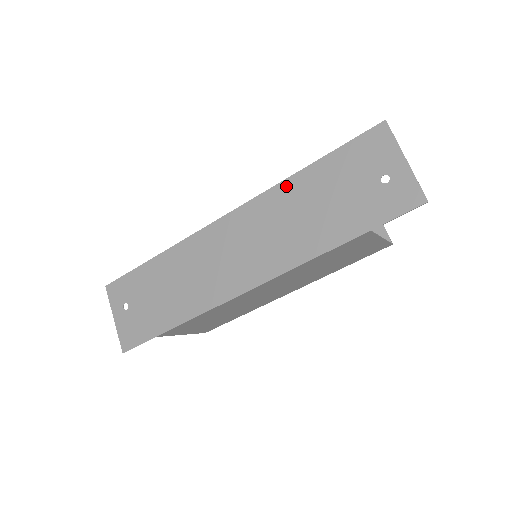
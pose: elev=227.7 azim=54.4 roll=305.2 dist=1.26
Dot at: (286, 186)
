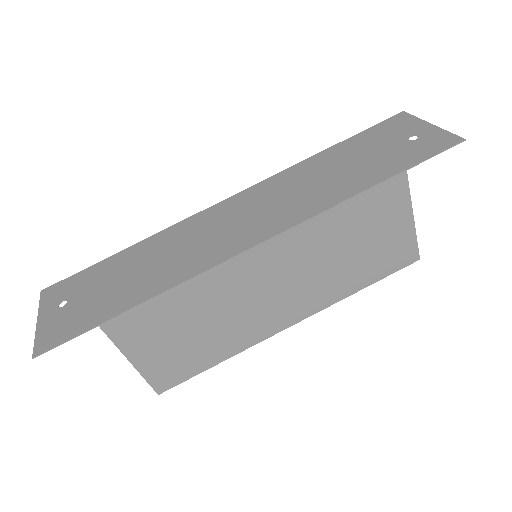
Dot at: (303, 165)
